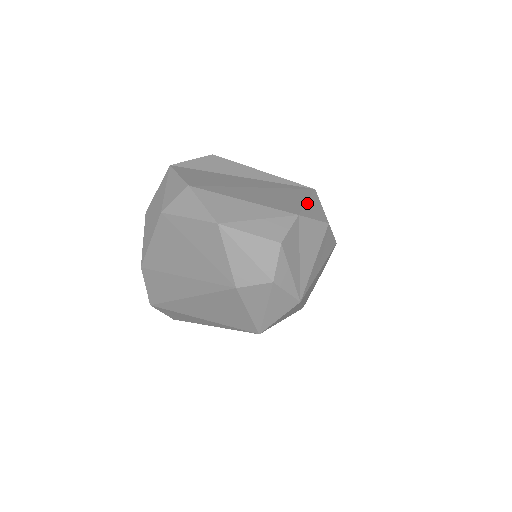
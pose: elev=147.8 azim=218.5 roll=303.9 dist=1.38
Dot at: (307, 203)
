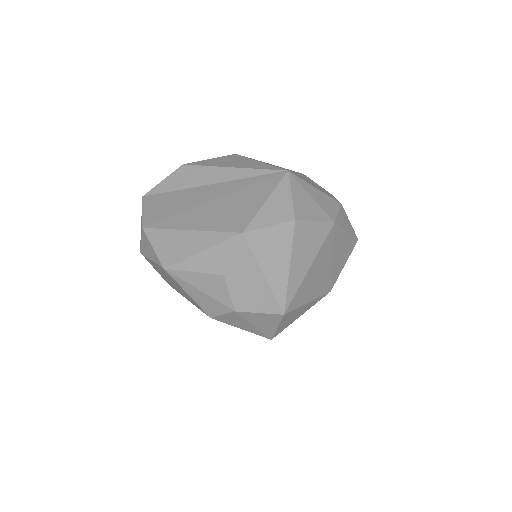
Dot at: (264, 204)
